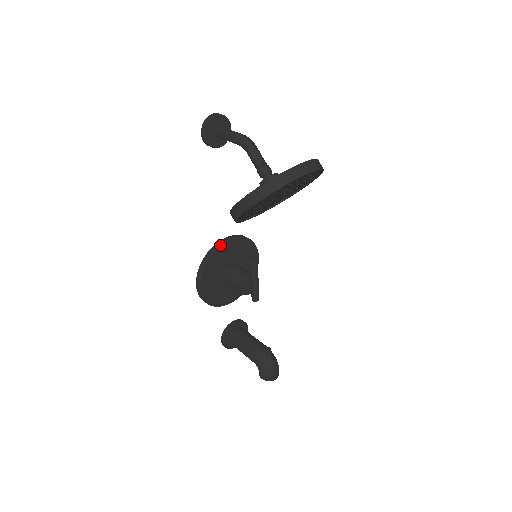
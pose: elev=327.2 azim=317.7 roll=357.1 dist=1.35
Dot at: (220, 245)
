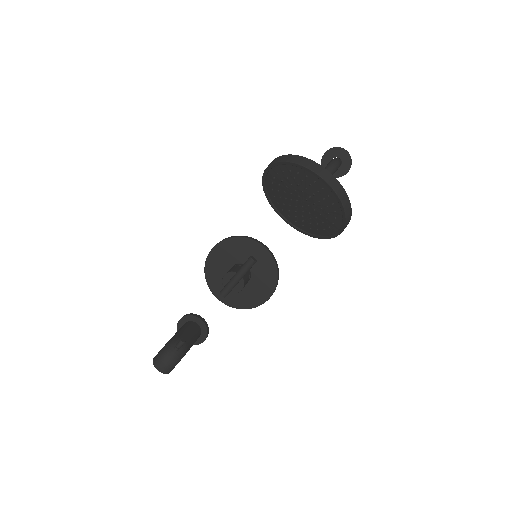
Dot at: (256, 241)
